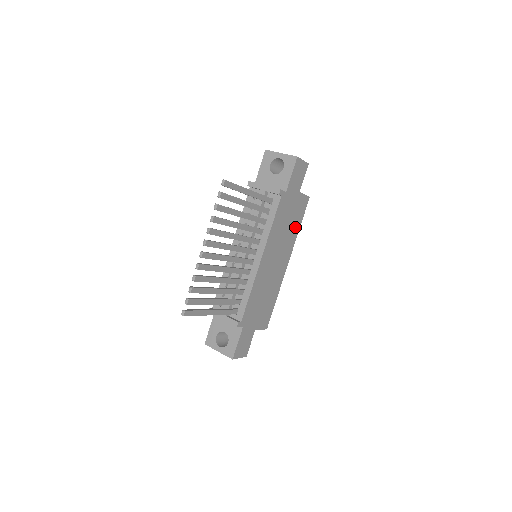
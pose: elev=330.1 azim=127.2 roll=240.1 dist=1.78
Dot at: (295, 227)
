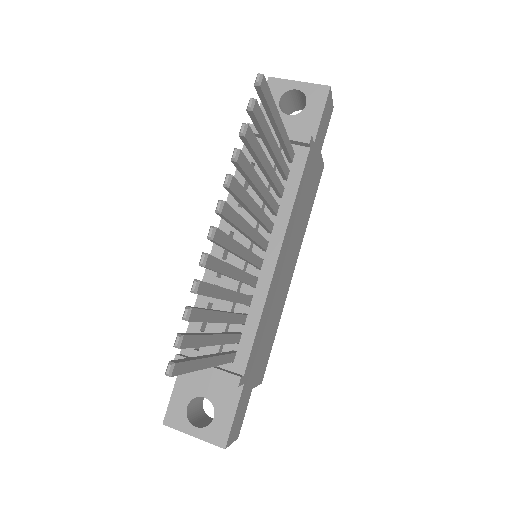
Dot at: (308, 211)
